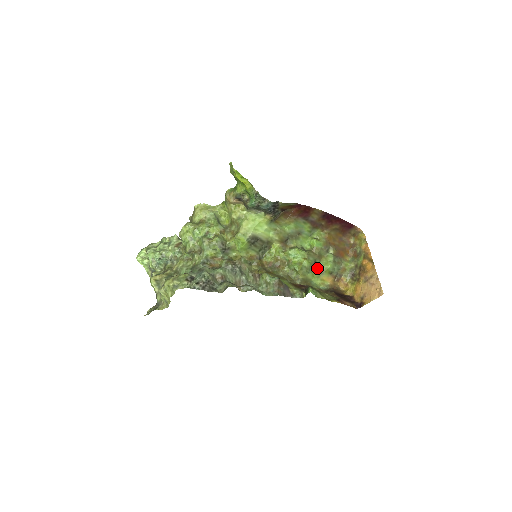
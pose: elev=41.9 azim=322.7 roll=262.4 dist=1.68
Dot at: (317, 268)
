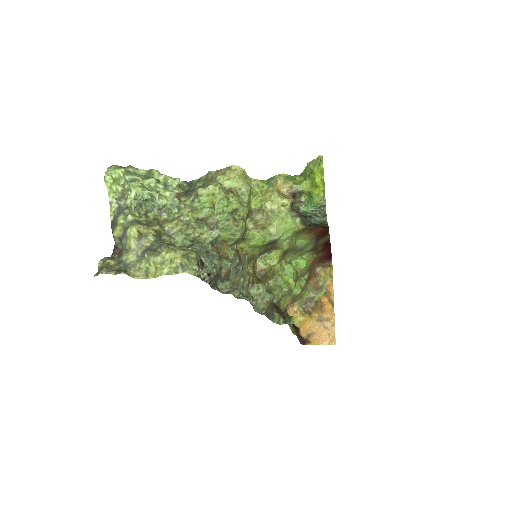
Dot at: occluded
